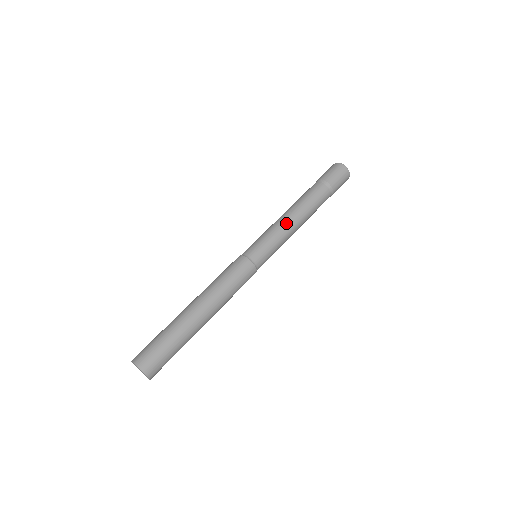
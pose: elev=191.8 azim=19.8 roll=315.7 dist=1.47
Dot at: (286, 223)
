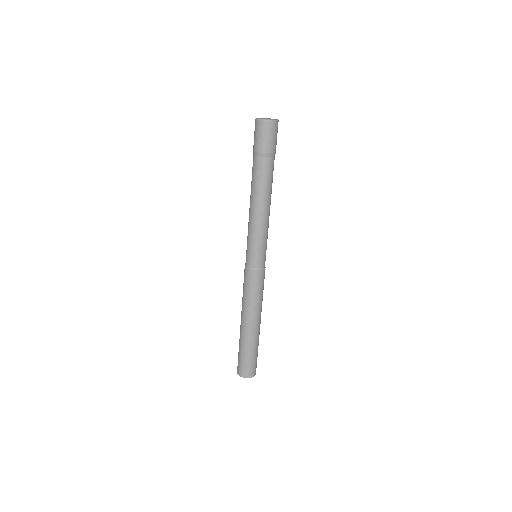
Dot at: (264, 220)
